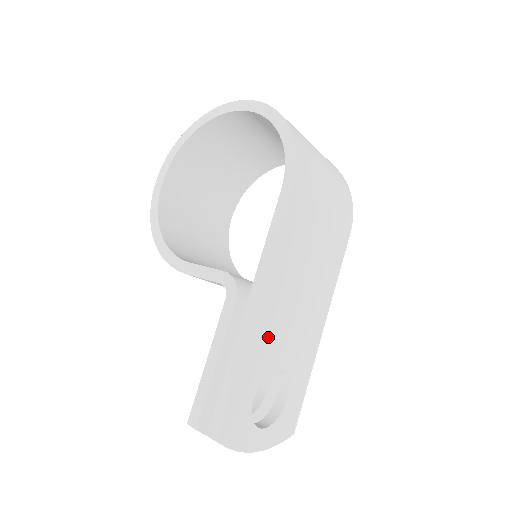
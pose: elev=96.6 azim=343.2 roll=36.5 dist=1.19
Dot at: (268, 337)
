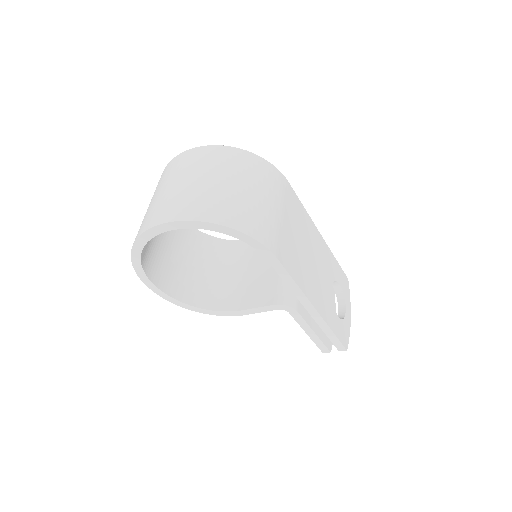
Dot at: (323, 299)
